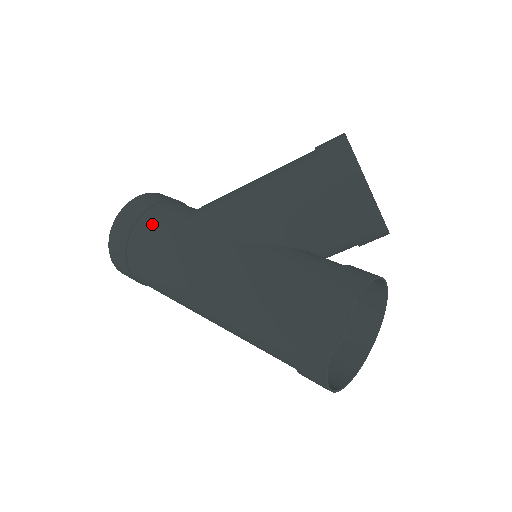
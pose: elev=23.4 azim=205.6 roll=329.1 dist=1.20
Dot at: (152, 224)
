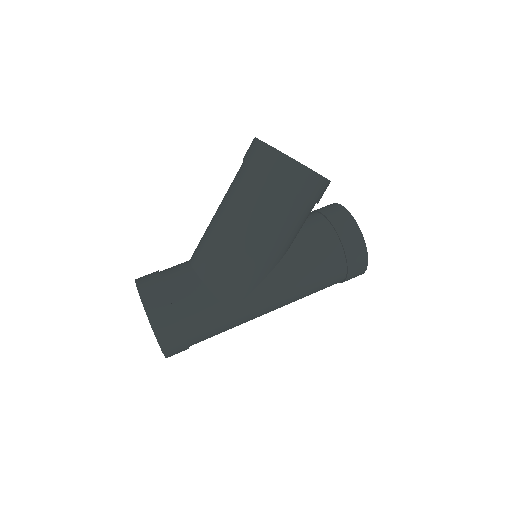
Dot at: (197, 319)
